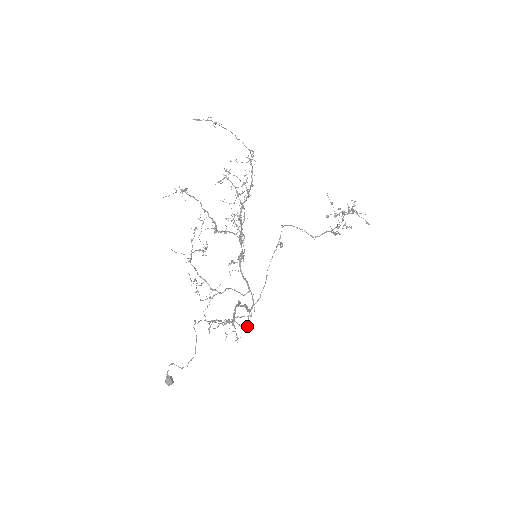
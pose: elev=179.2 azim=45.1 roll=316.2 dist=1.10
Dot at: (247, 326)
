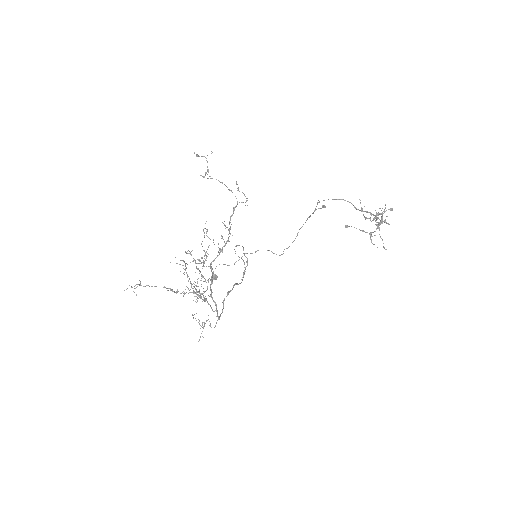
Dot at: occluded
